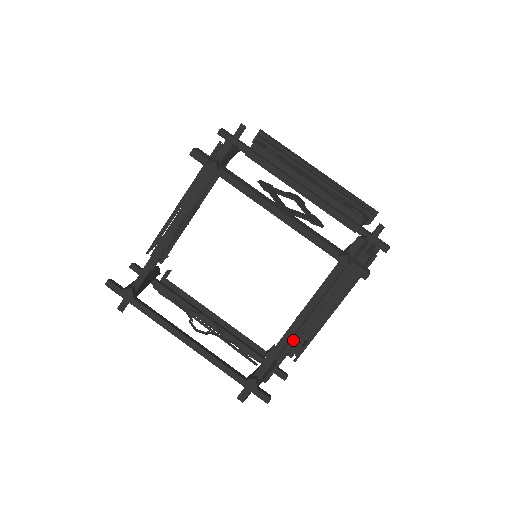
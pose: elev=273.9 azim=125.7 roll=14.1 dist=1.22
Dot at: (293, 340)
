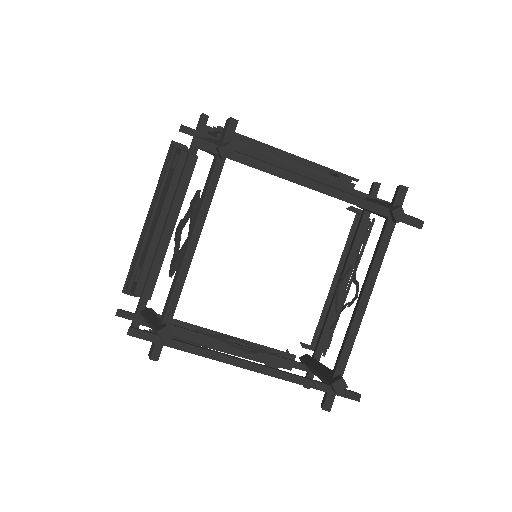
Dot at: (325, 332)
